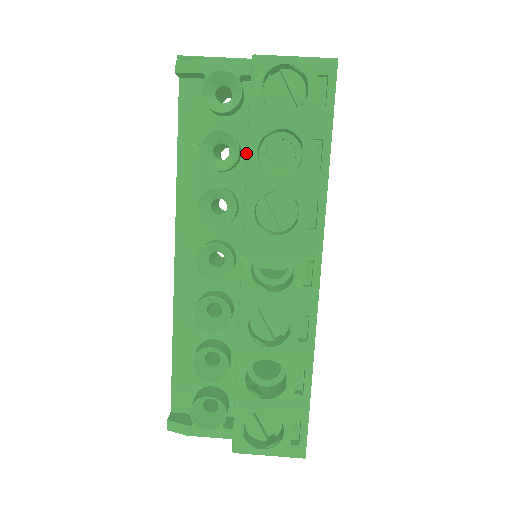
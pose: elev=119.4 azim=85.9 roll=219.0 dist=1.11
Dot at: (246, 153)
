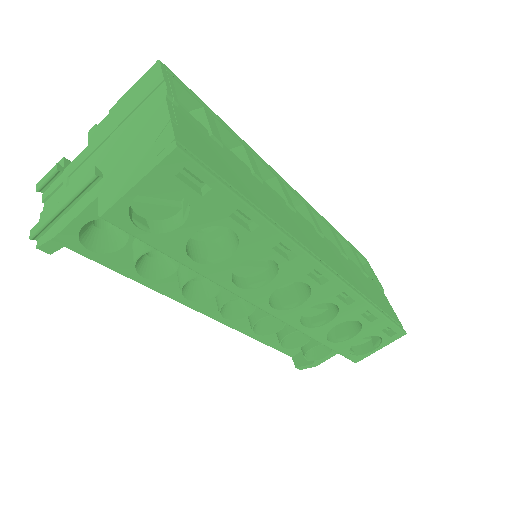
Dot at: occluded
